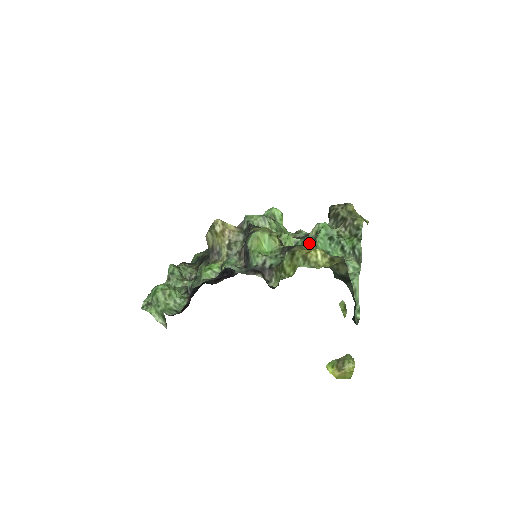
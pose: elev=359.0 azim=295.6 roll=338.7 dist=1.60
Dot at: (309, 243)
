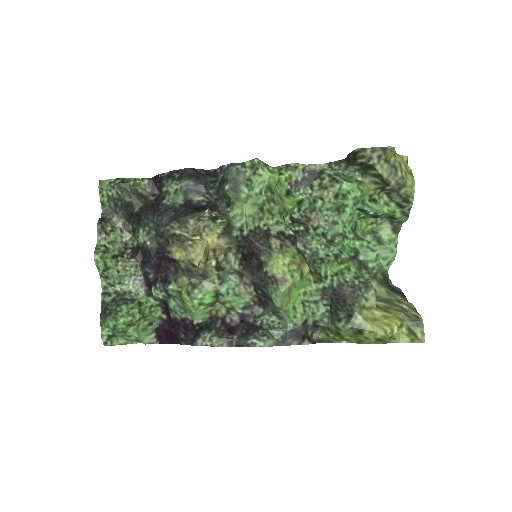
Dot at: (326, 213)
